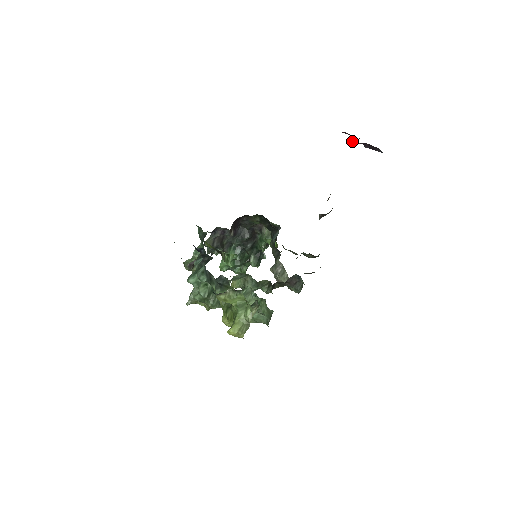
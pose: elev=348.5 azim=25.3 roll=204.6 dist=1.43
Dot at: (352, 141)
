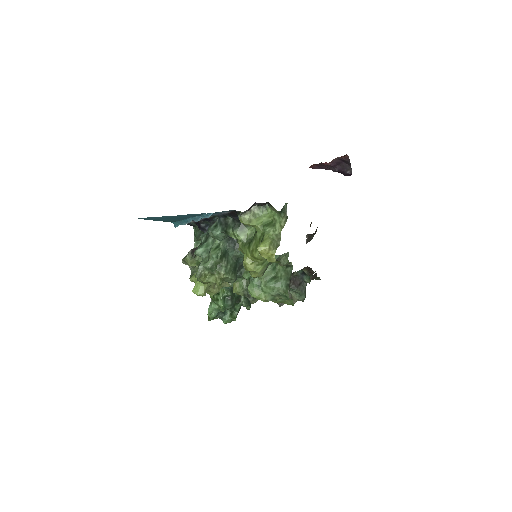
Dot at: (324, 163)
